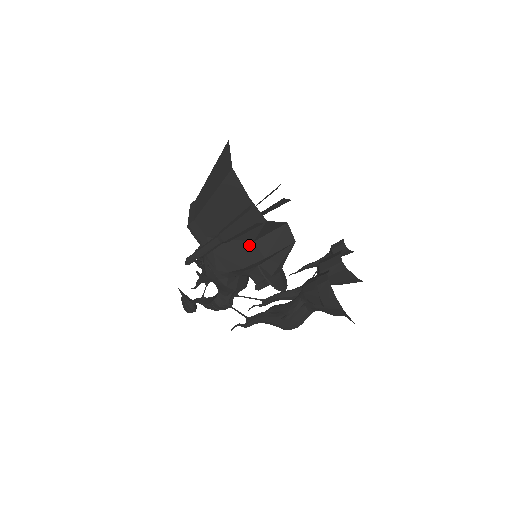
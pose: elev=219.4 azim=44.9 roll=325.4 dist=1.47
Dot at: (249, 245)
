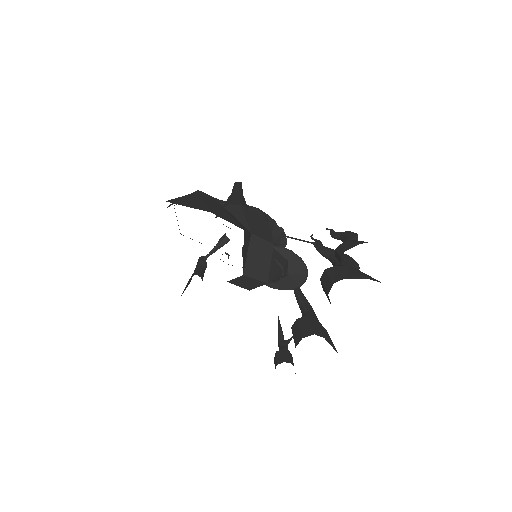
Dot at: occluded
